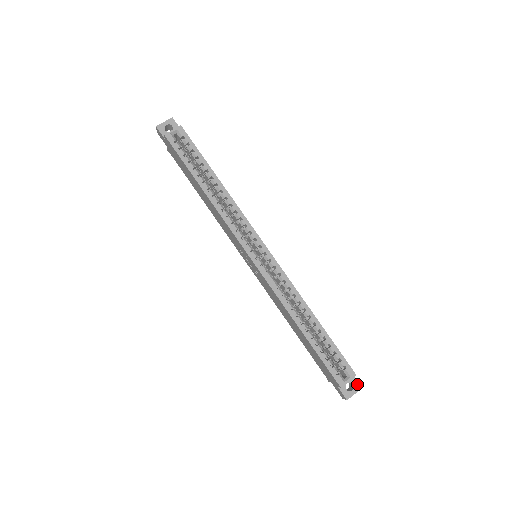
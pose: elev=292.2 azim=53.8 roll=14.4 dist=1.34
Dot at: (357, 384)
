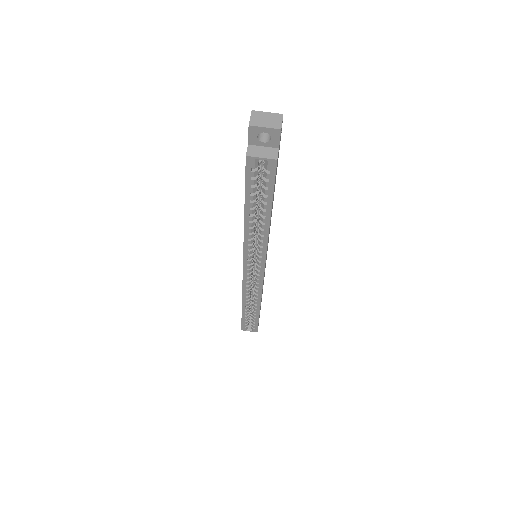
Dot at: occluded
